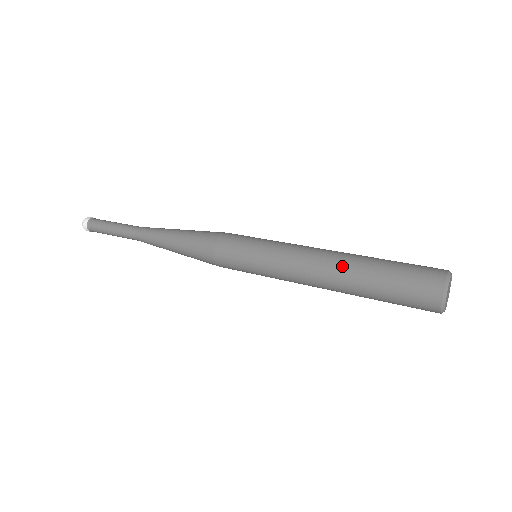
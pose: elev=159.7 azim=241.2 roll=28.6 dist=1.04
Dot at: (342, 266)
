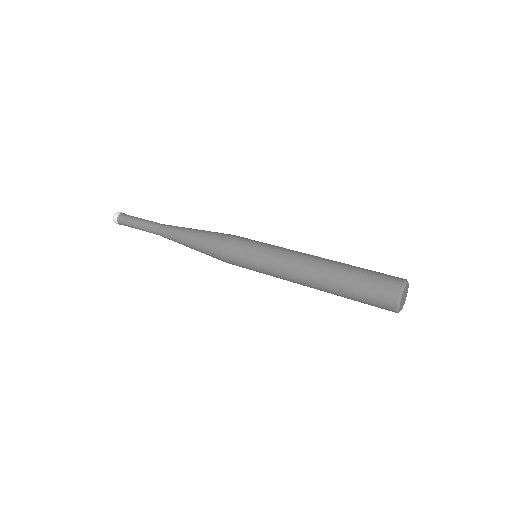
Dot at: (322, 274)
